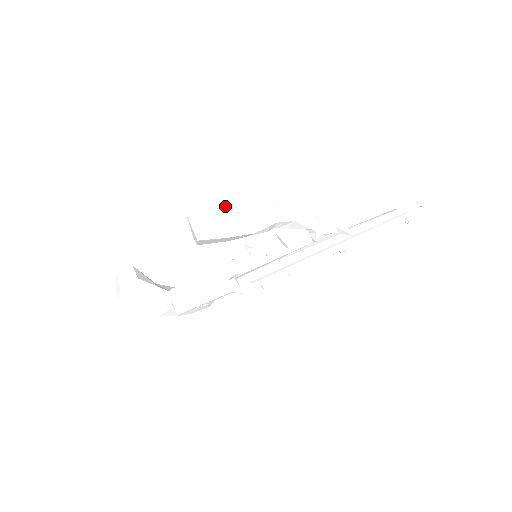
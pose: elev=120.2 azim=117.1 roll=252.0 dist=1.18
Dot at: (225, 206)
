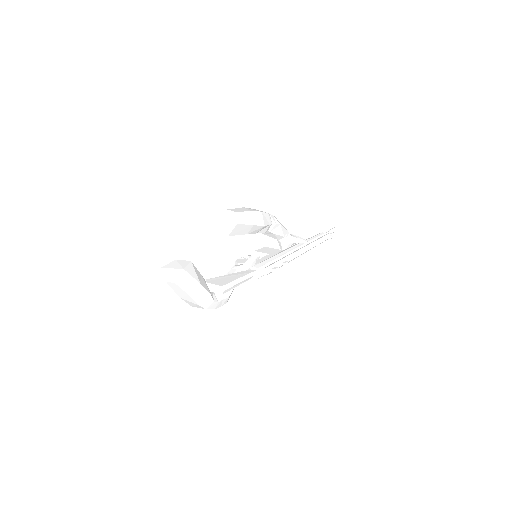
Dot at: (242, 208)
